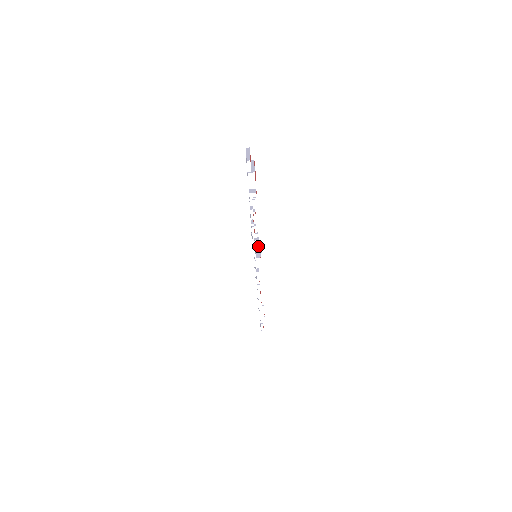
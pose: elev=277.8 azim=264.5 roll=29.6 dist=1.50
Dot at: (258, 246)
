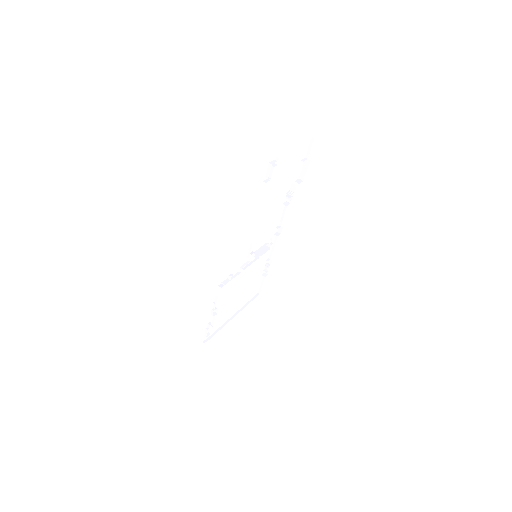
Dot at: (274, 162)
